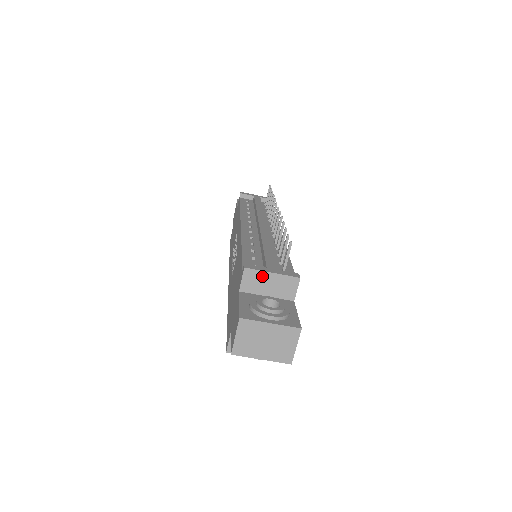
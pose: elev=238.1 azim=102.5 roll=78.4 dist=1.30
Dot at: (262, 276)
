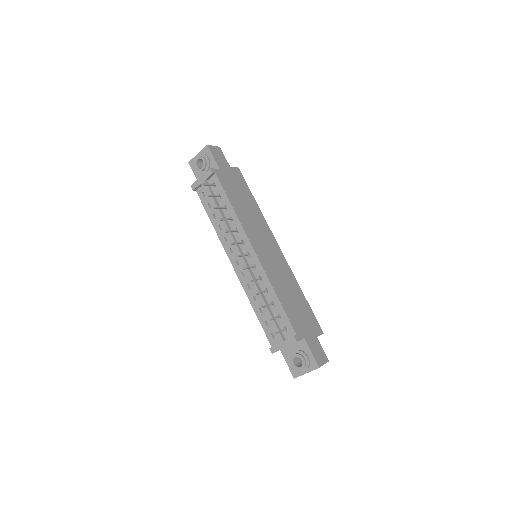
Dot at: occluded
